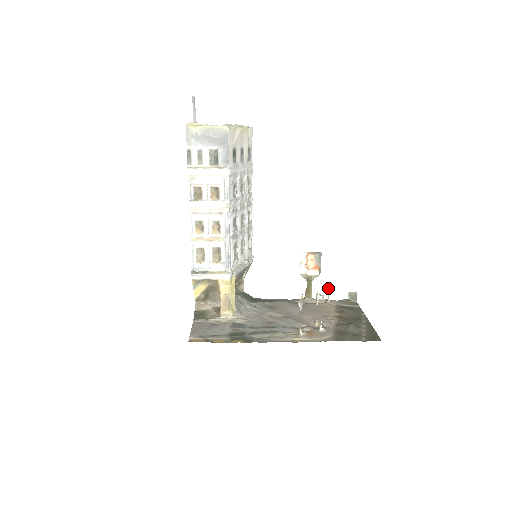
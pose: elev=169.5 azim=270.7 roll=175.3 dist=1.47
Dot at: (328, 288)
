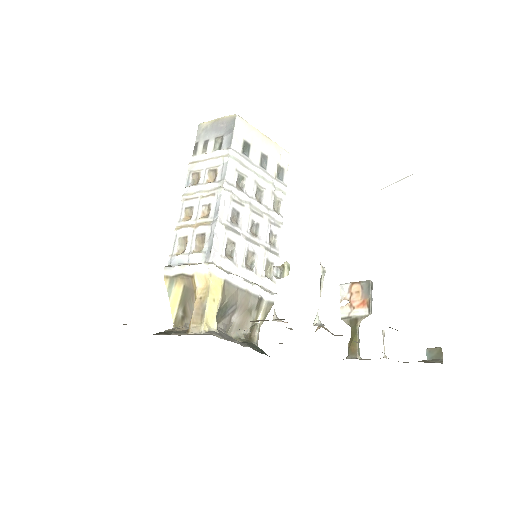
Dot at: (383, 333)
